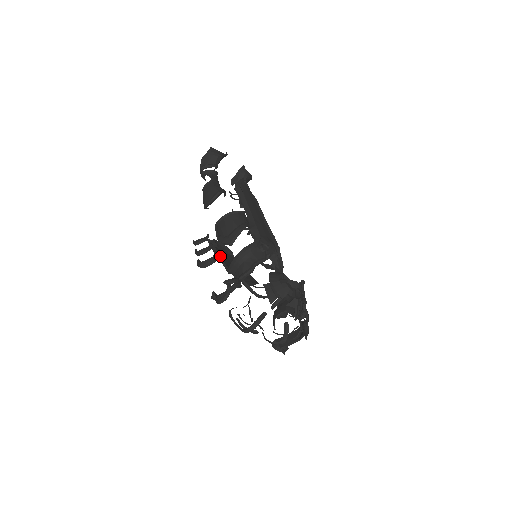
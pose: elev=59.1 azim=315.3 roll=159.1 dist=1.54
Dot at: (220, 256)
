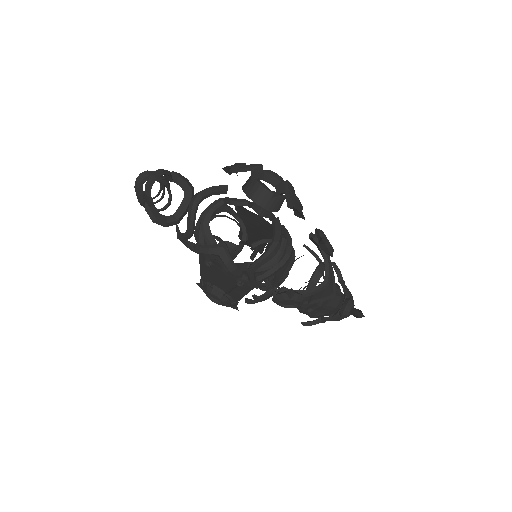
Dot at: occluded
